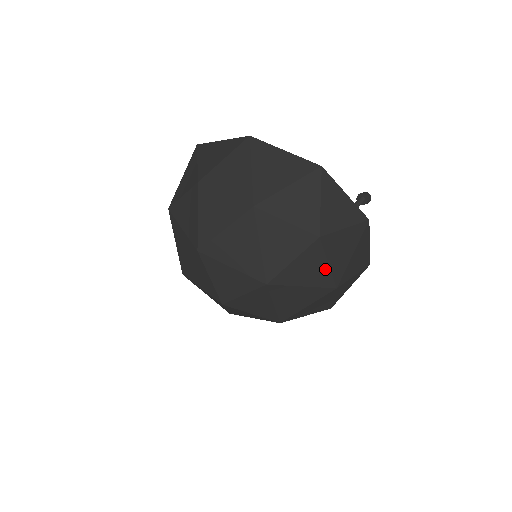
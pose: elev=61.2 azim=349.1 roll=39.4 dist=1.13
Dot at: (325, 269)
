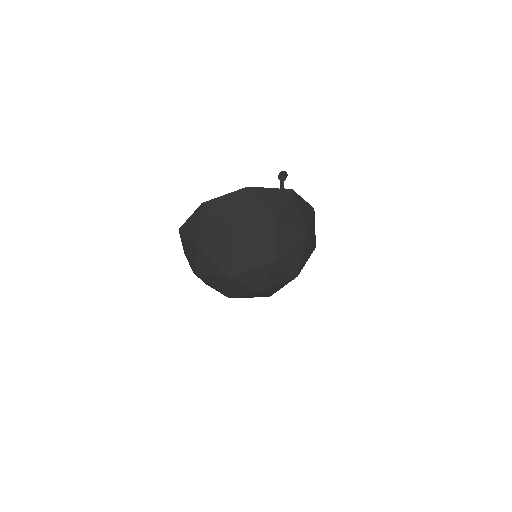
Dot at: (293, 231)
